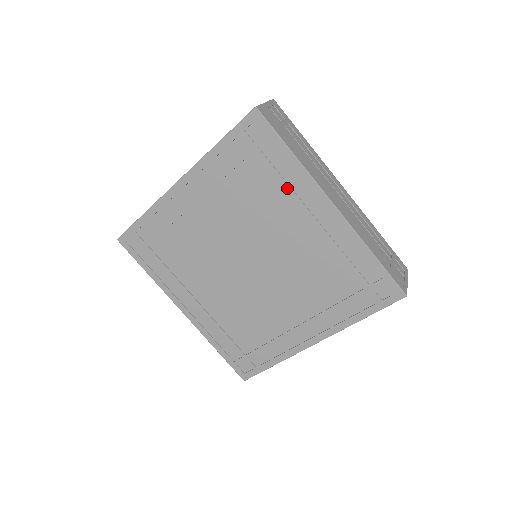
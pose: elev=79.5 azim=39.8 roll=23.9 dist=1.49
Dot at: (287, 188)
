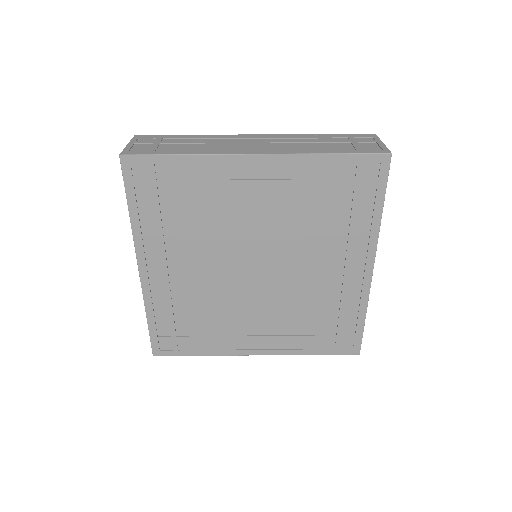
Dot at: (210, 183)
